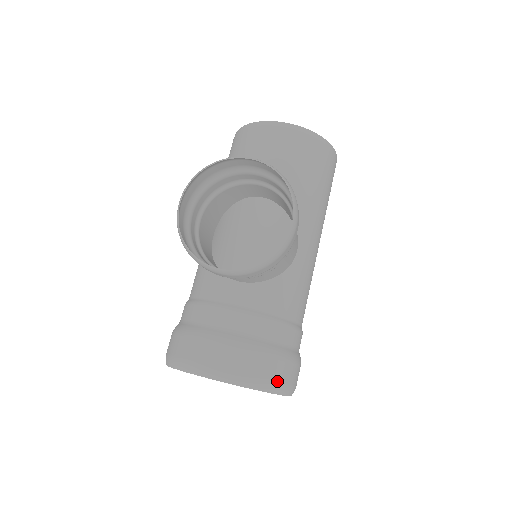
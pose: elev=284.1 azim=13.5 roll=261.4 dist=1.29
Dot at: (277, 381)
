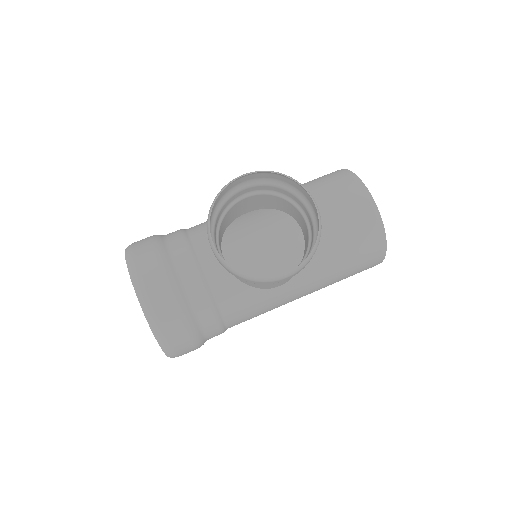
Dot at: (170, 341)
